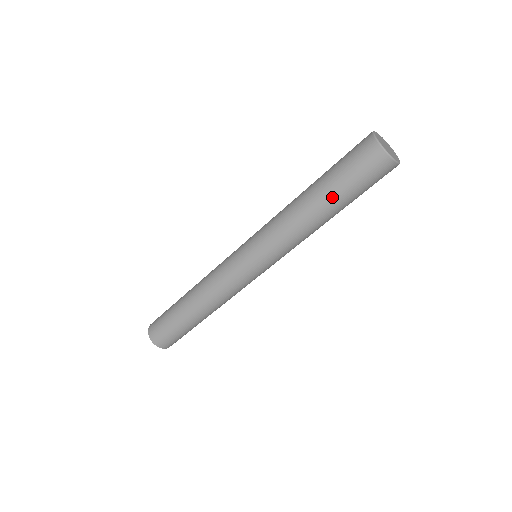
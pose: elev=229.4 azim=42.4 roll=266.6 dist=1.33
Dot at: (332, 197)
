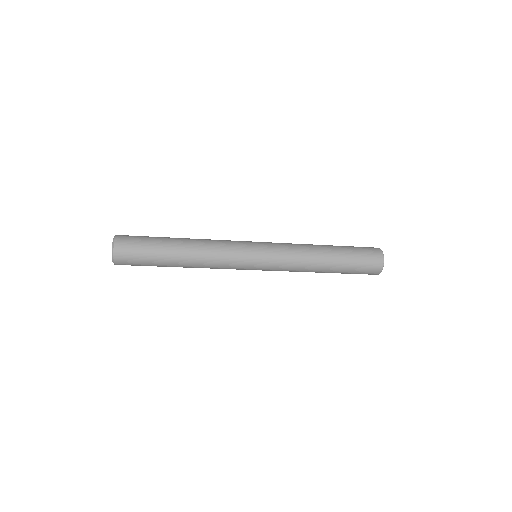
Dot at: occluded
